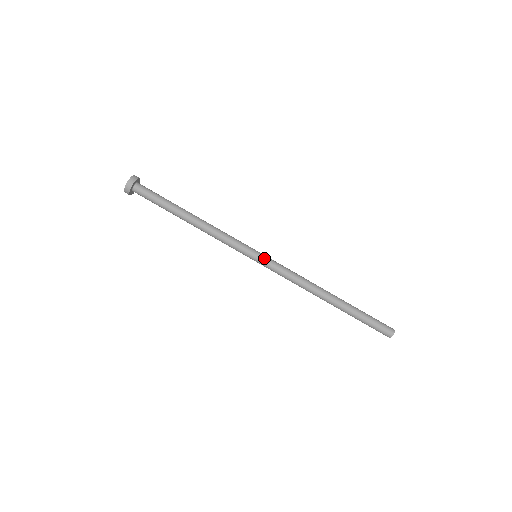
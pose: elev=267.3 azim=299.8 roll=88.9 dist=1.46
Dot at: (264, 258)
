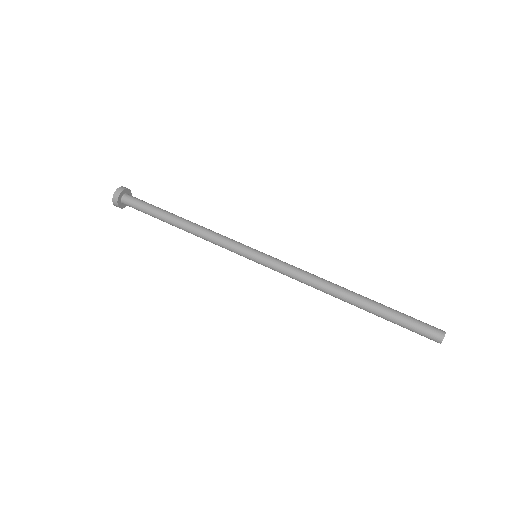
Dot at: (265, 255)
